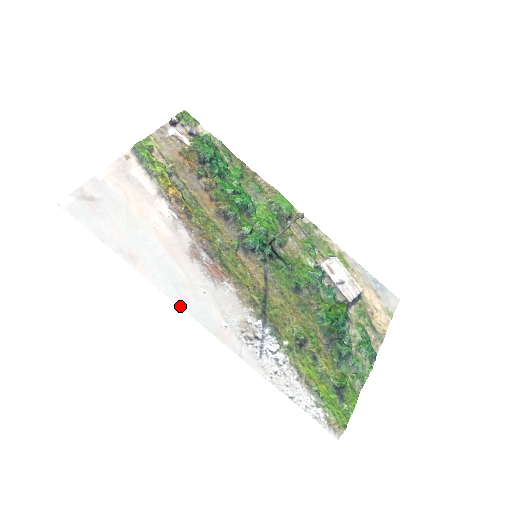
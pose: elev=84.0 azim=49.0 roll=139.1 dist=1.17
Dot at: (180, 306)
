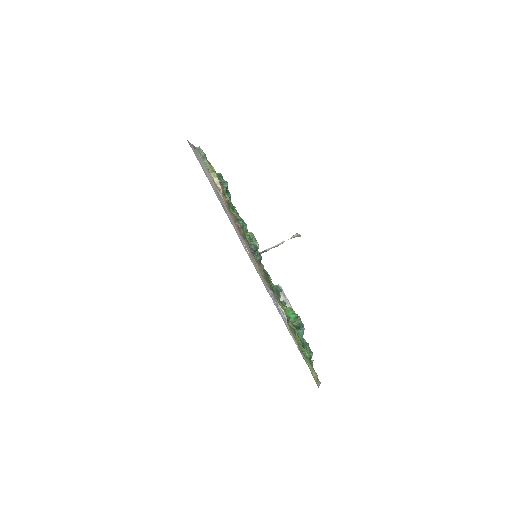
Dot at: occluded
